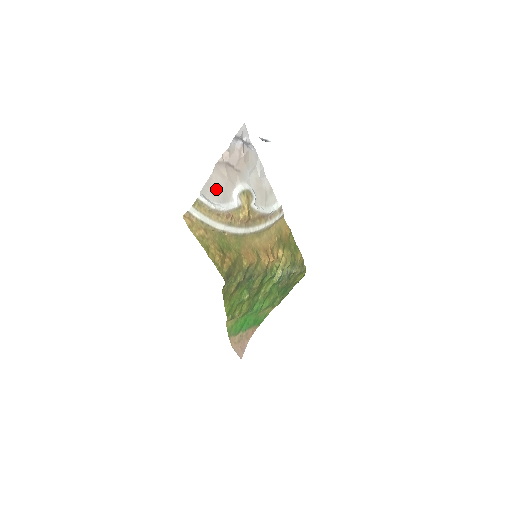
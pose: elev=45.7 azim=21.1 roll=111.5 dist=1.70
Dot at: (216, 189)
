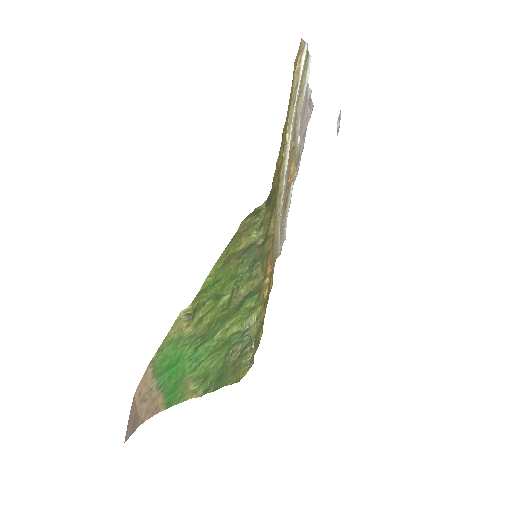
Dot at: occluded
